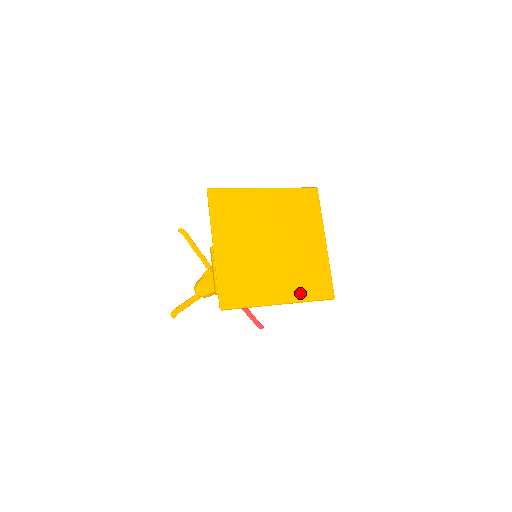
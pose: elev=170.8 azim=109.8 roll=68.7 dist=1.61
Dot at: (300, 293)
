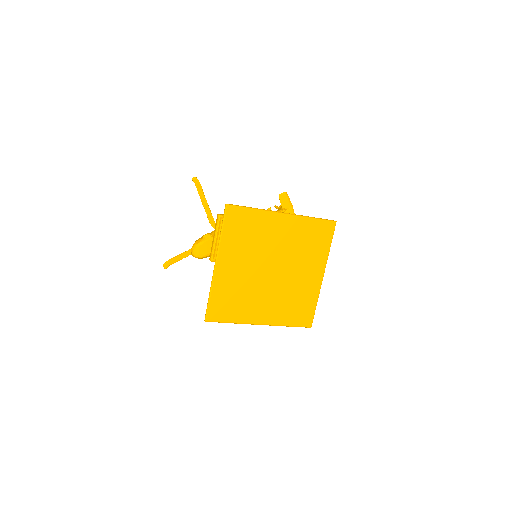
Dot at: (282, 318)
